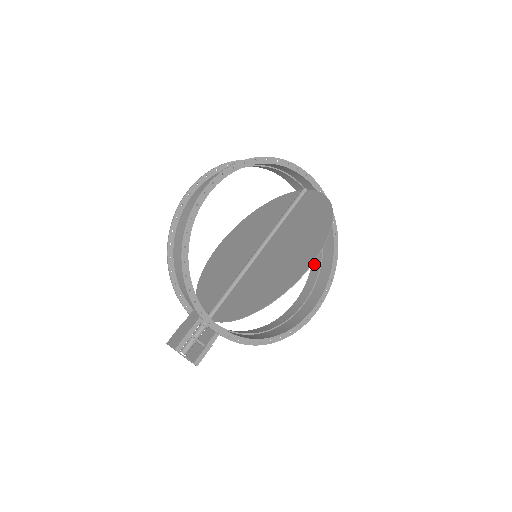
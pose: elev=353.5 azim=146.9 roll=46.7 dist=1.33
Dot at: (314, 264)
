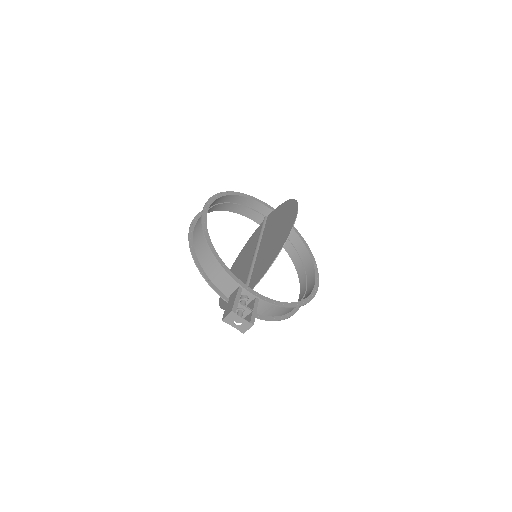
Dot at: (298, 269)
